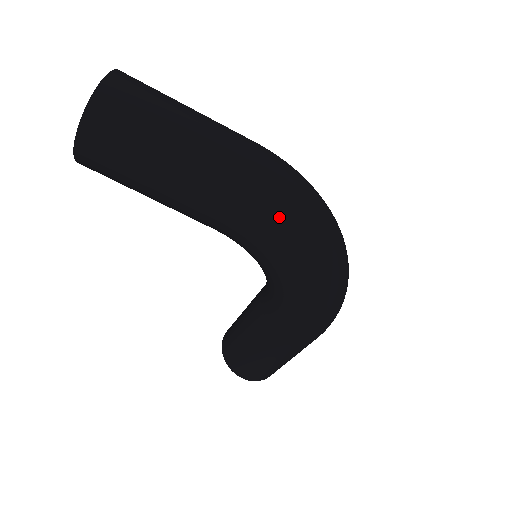
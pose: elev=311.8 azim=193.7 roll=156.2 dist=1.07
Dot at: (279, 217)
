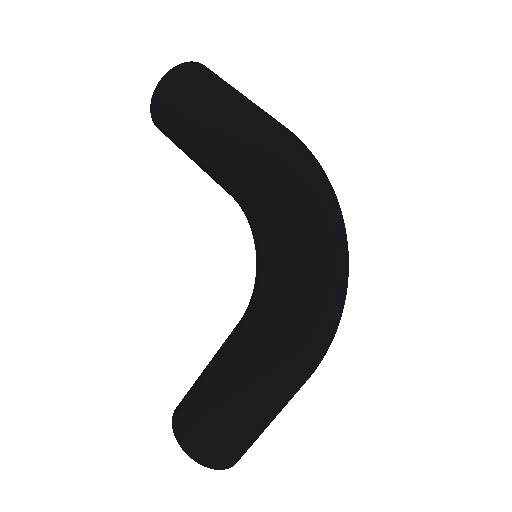
Dot at: (286, 164)
